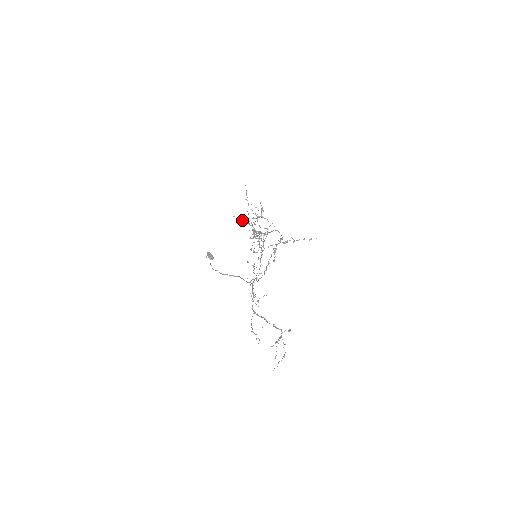
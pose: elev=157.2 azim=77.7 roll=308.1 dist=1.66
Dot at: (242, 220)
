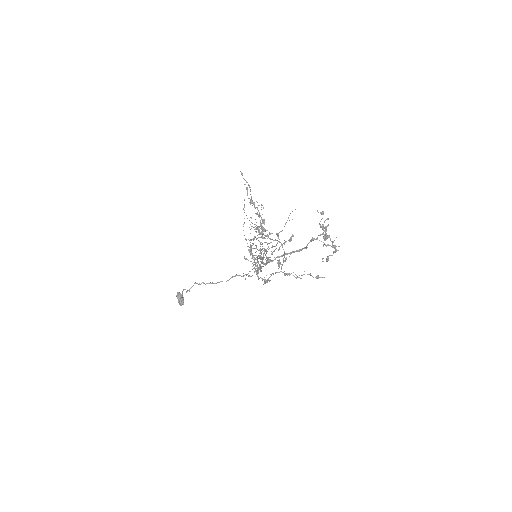
Dot at: (249, 186)
